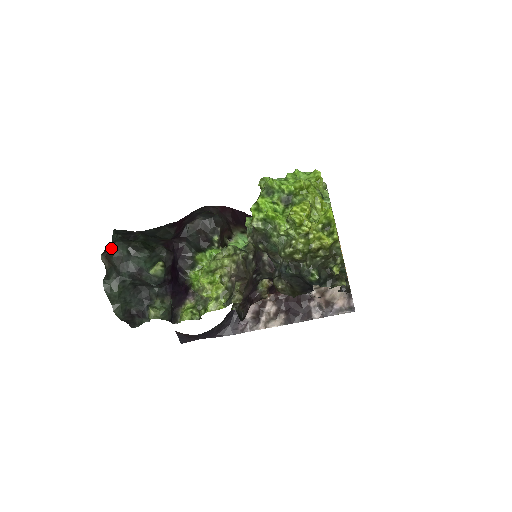
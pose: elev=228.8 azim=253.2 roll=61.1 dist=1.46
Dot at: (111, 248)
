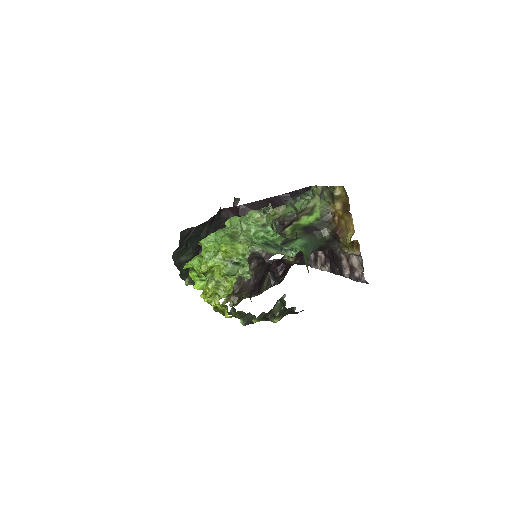
Dot at: occluded
